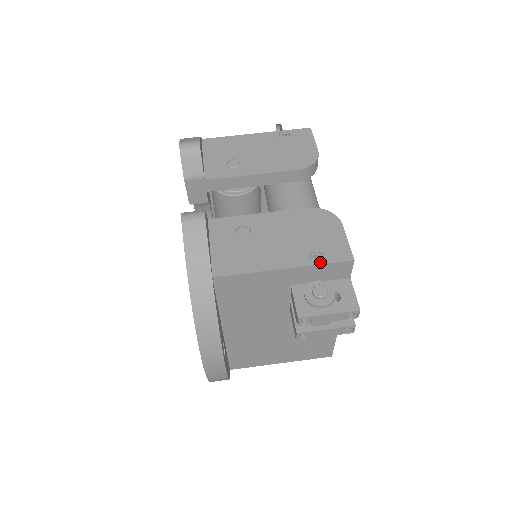
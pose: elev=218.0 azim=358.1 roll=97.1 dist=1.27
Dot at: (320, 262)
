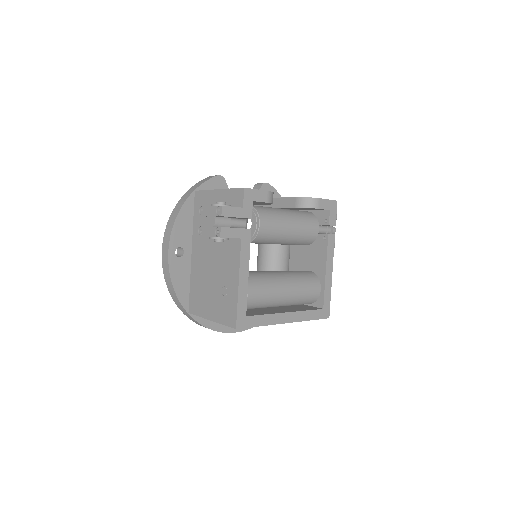
Dot at: (232, 188)
